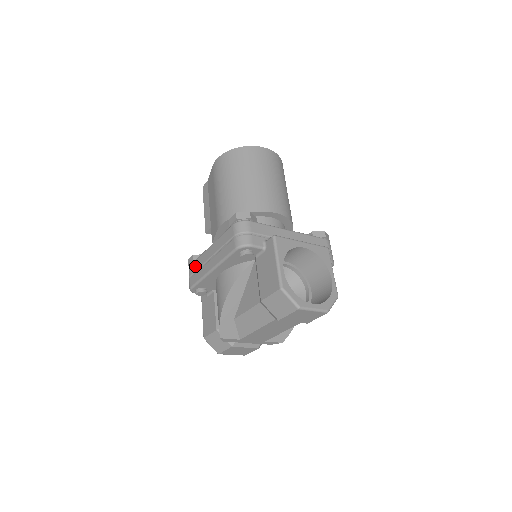
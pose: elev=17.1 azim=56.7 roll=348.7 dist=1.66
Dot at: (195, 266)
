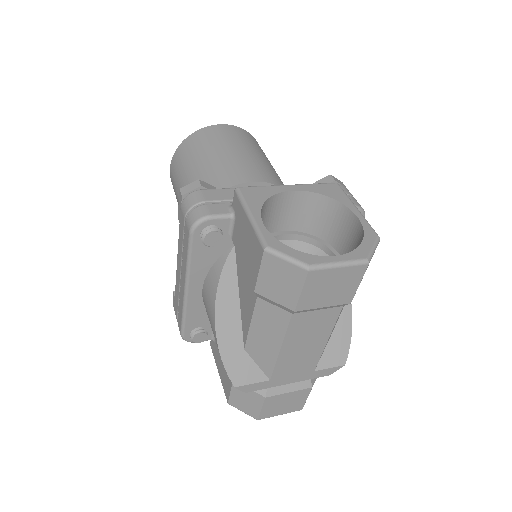
Dot at: (176, 302)
